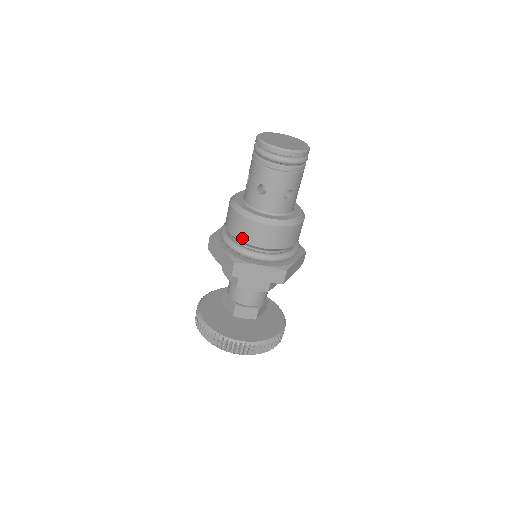
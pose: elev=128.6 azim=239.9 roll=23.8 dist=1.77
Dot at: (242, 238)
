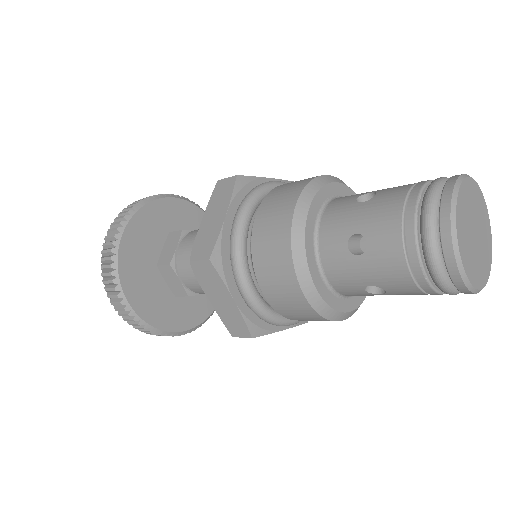
Dot at: (256, 248)
